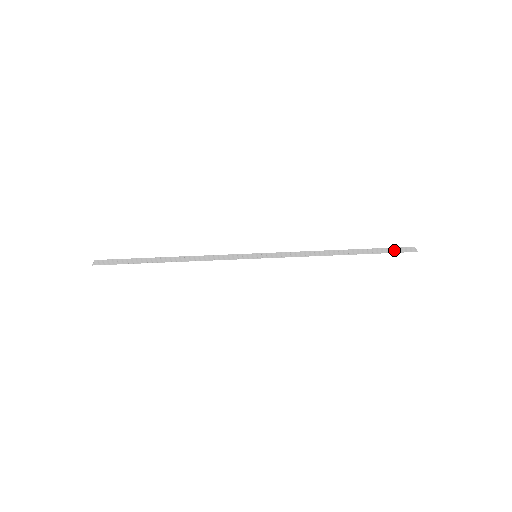
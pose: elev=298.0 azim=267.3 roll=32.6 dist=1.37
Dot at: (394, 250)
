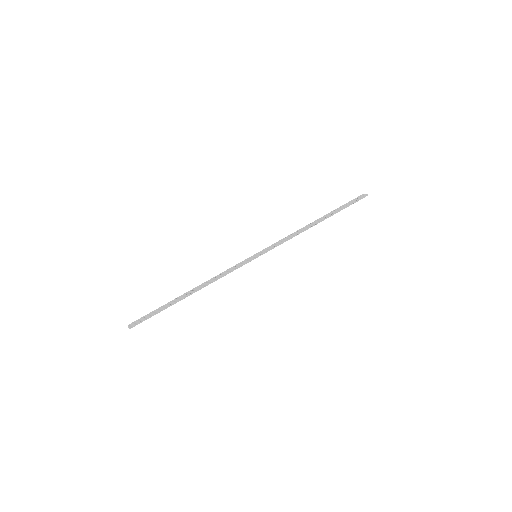
Dot at: (352, 202)
